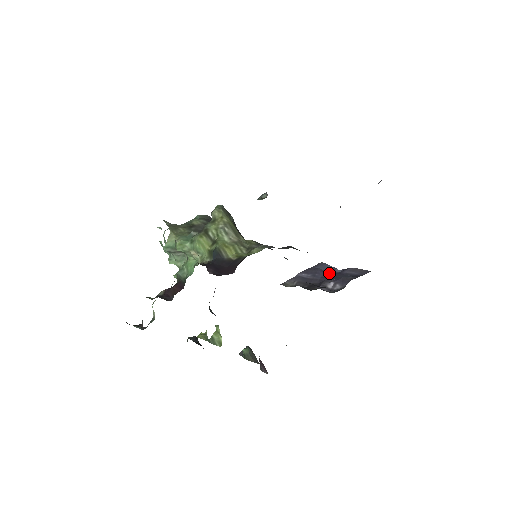
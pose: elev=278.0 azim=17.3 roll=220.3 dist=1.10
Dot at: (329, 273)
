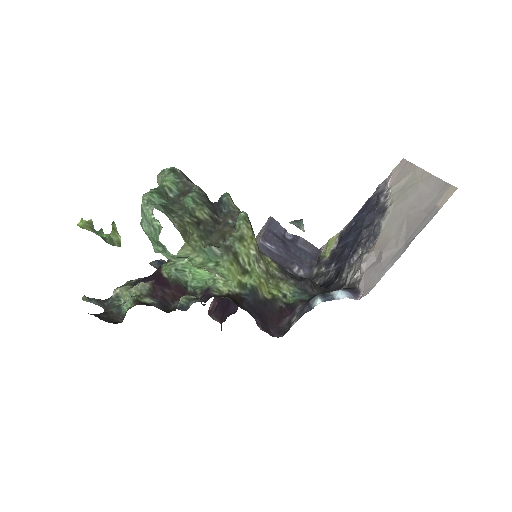
Dot at: (287, 245)
